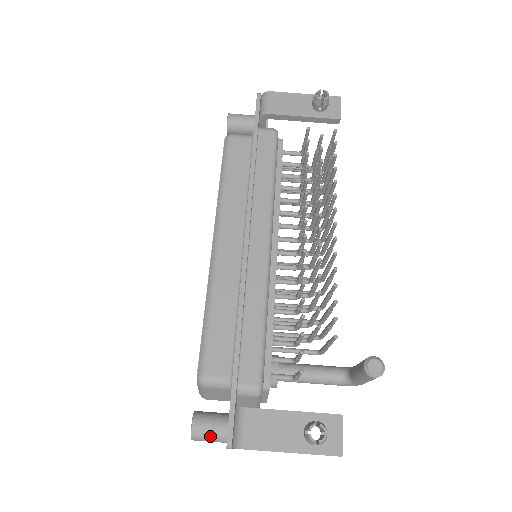
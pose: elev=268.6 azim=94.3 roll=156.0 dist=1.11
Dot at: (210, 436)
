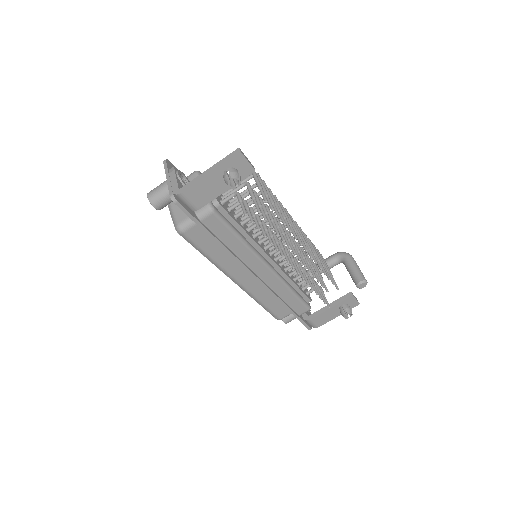
Dot at: occluded
